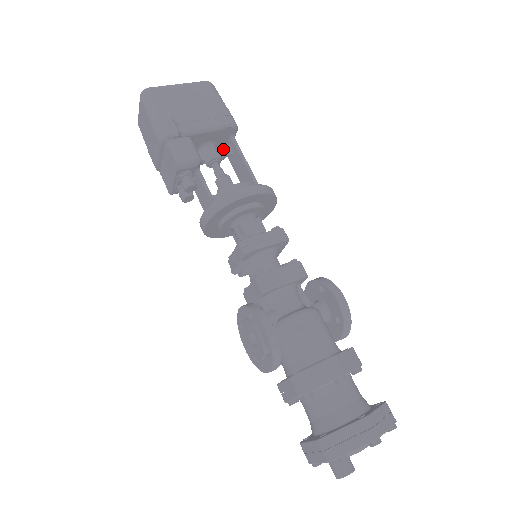
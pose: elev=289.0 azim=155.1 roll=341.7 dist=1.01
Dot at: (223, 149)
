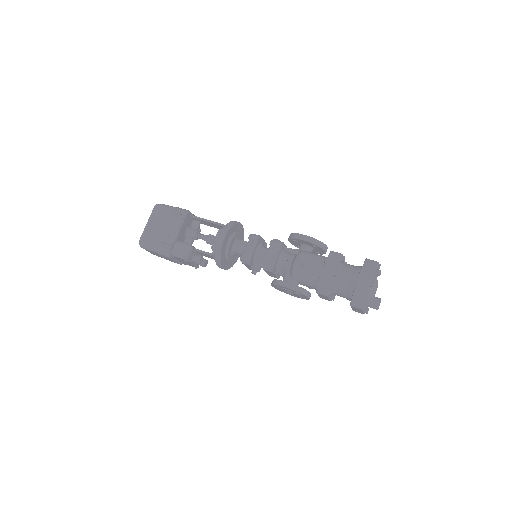
Dot at: (194, 225)
